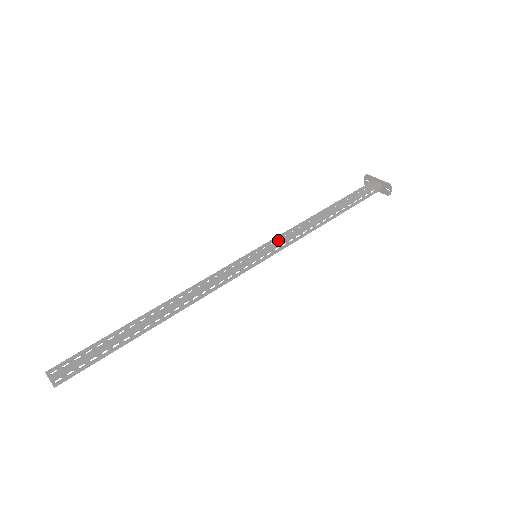
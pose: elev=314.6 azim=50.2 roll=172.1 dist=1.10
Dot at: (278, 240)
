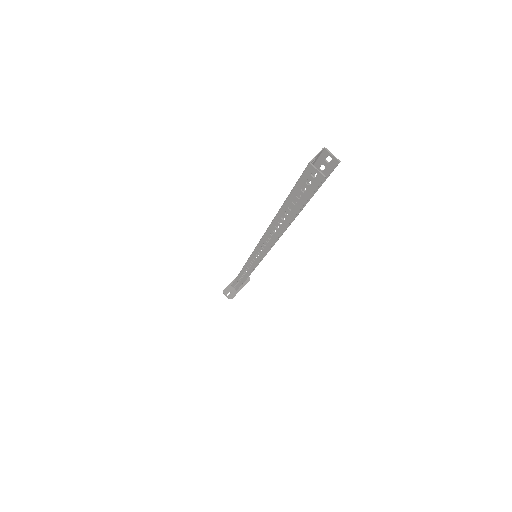
Dot at: occluded
